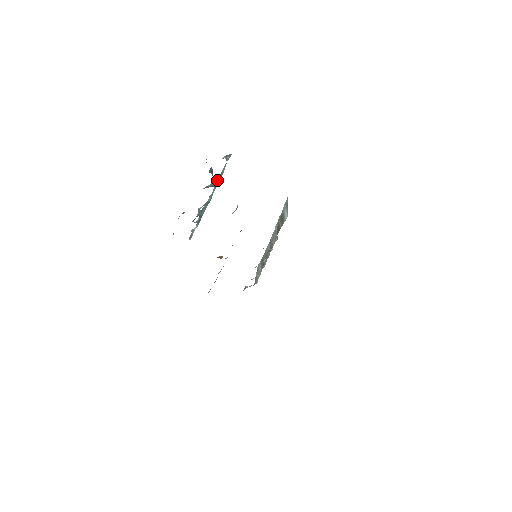
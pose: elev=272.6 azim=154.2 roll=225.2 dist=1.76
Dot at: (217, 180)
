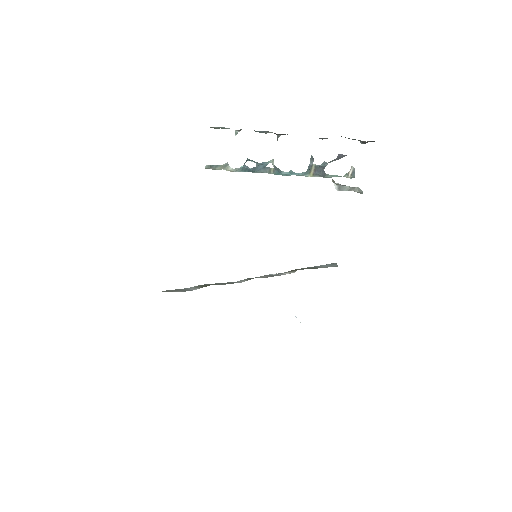
Dot at: (317, 172)
